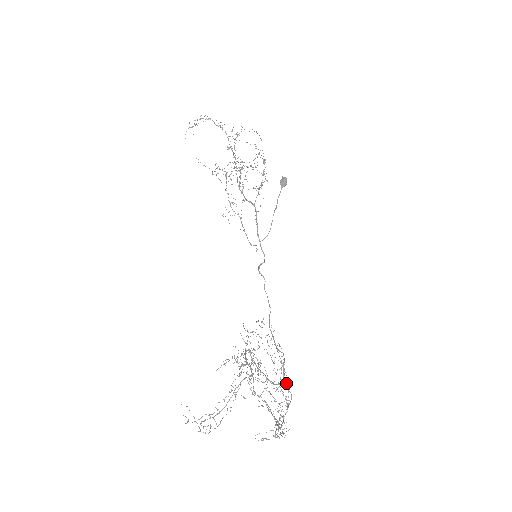
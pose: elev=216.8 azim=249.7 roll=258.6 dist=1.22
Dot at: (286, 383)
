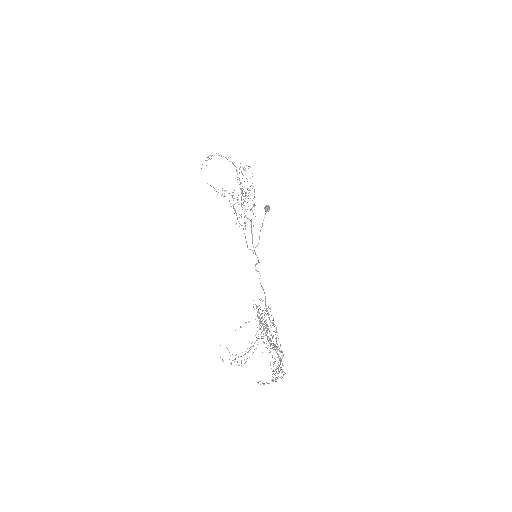
Dot at: (278, 346)
